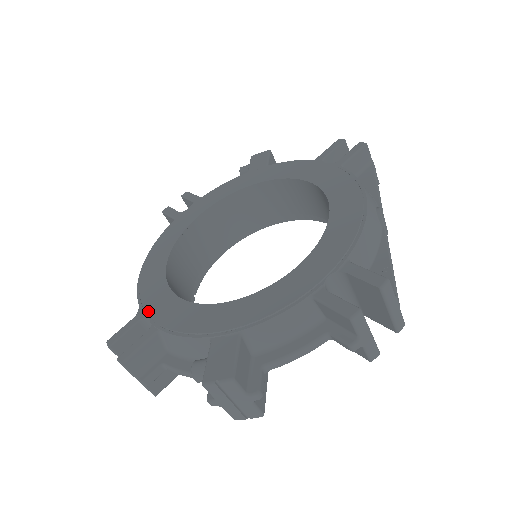
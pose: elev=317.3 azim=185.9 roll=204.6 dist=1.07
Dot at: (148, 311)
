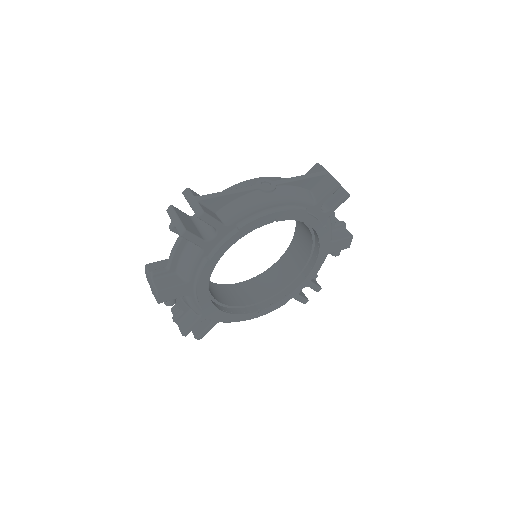
Dot at: occluded
